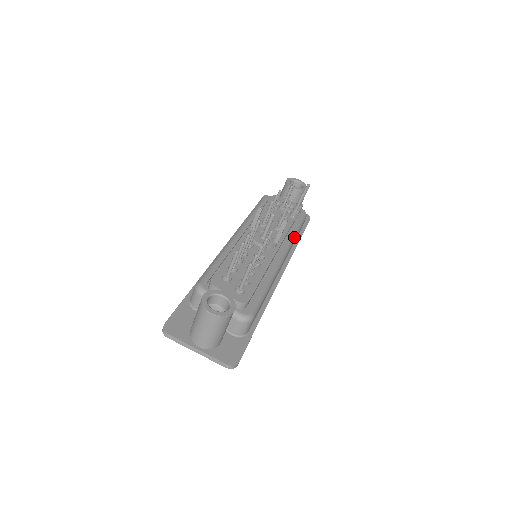
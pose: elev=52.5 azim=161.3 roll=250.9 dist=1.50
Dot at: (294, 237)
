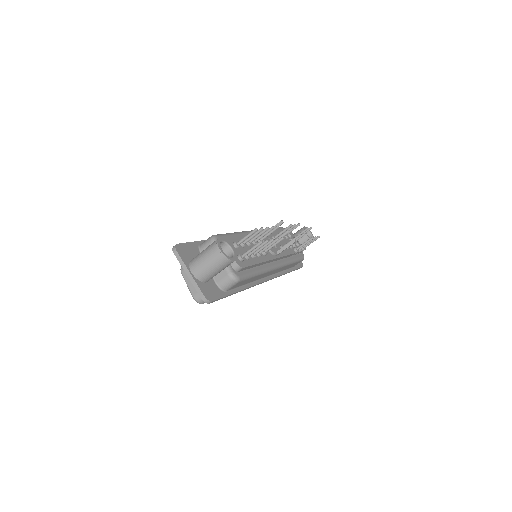
Dot at: (289, 263)
